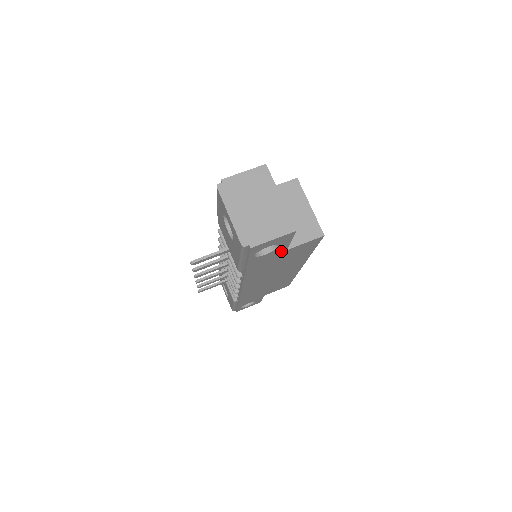
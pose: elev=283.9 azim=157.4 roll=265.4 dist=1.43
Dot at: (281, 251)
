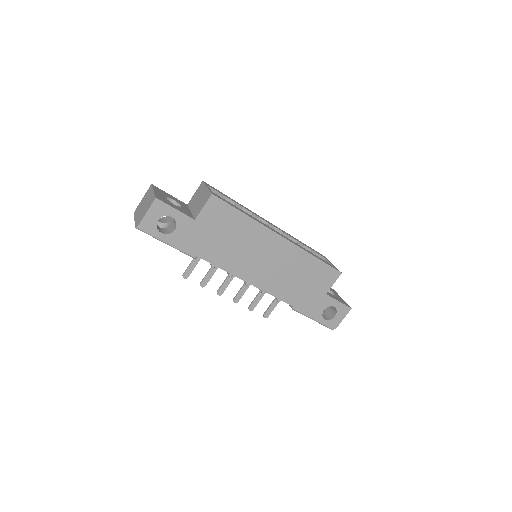
Dot at: (190, 223)
